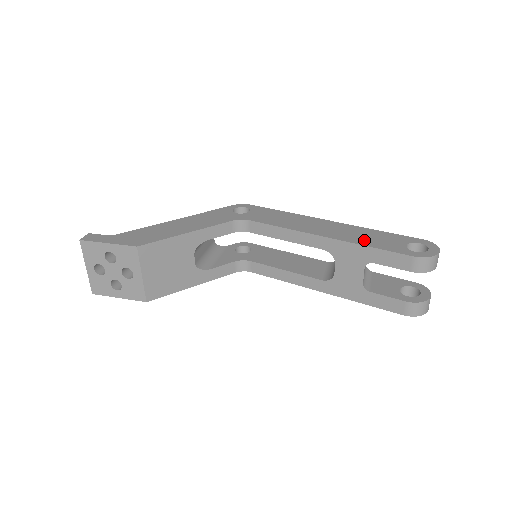
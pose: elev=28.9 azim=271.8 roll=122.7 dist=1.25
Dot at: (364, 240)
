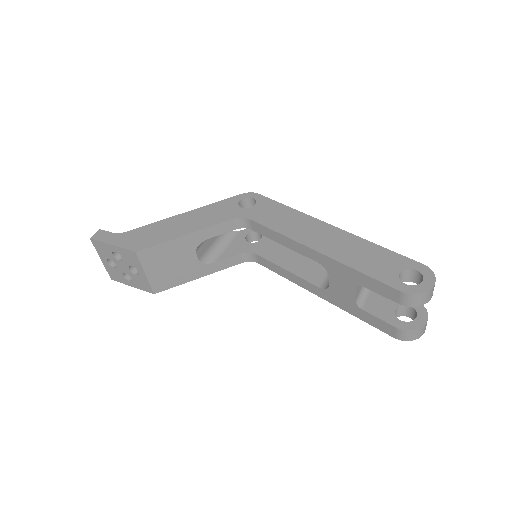
Dot at: (357, 260)
